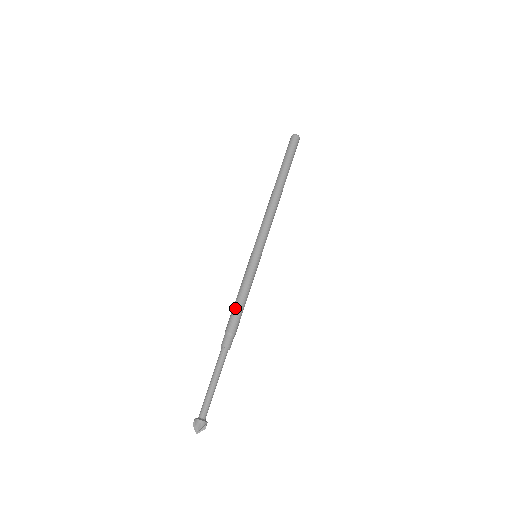
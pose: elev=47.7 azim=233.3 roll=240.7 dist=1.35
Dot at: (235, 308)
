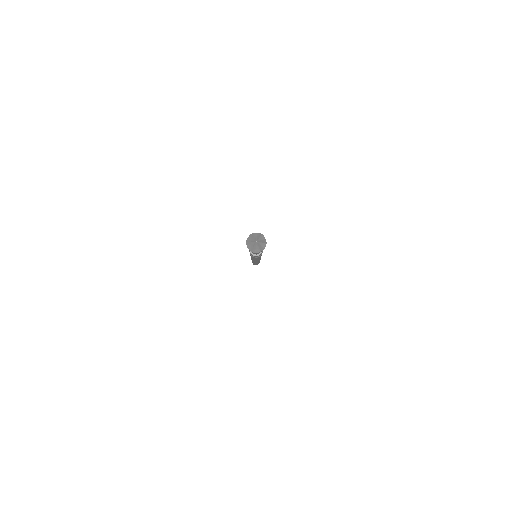
Dot at: occluded
